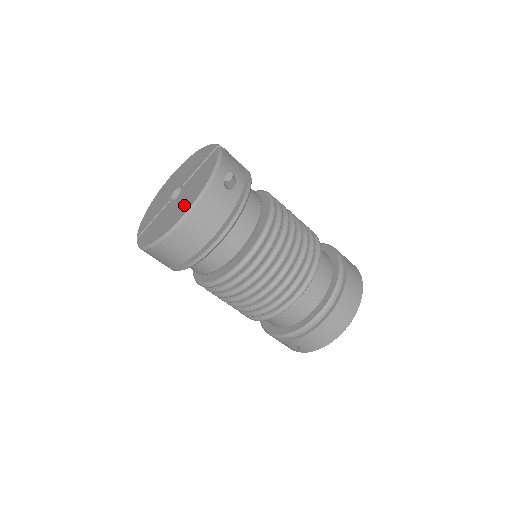
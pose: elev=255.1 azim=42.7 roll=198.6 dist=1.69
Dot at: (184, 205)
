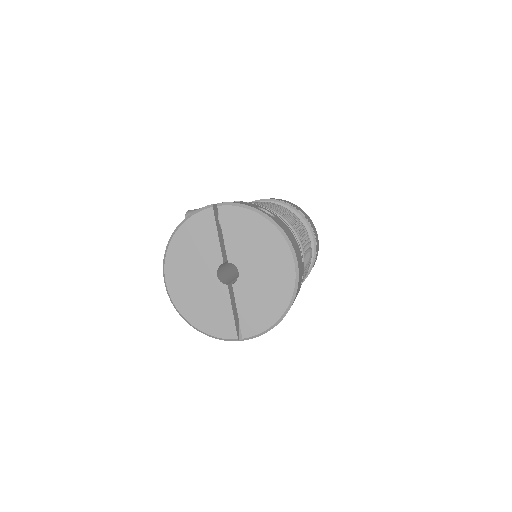
Dot at: (275, 260)
